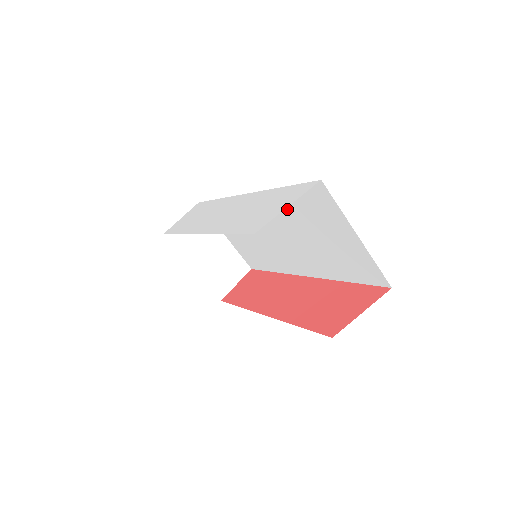
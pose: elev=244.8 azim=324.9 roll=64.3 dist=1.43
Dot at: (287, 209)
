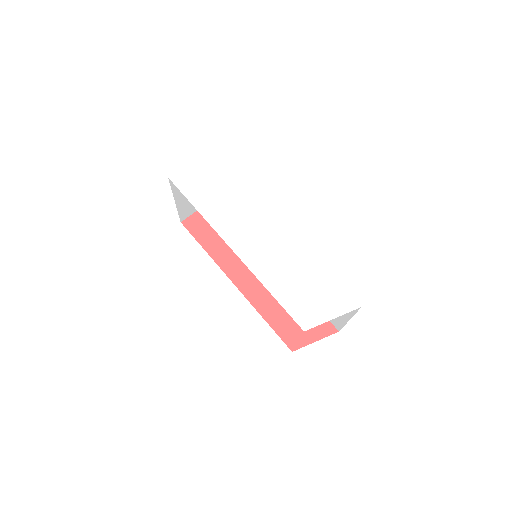
Dot at: occluded
